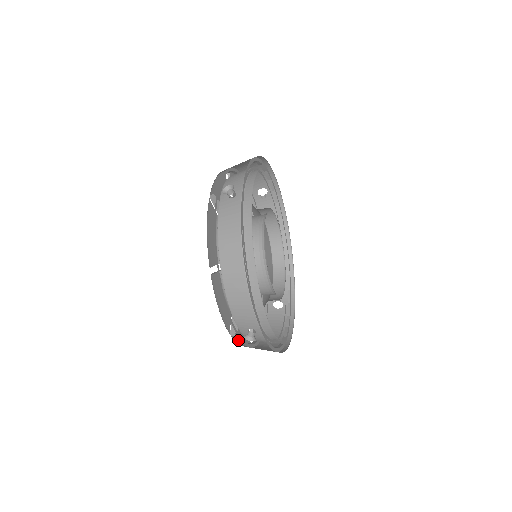
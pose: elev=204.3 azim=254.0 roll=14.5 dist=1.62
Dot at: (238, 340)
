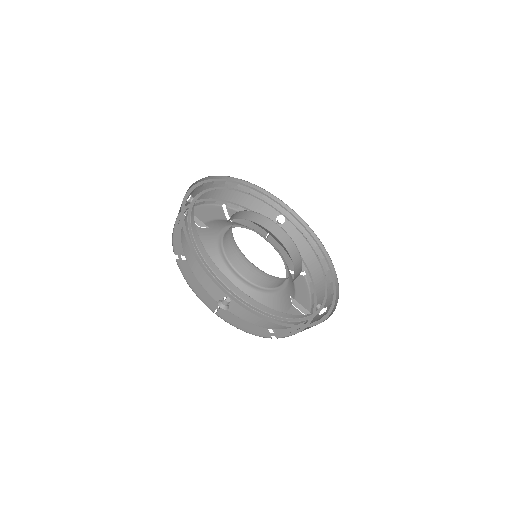
Dot at: (237, 325)
